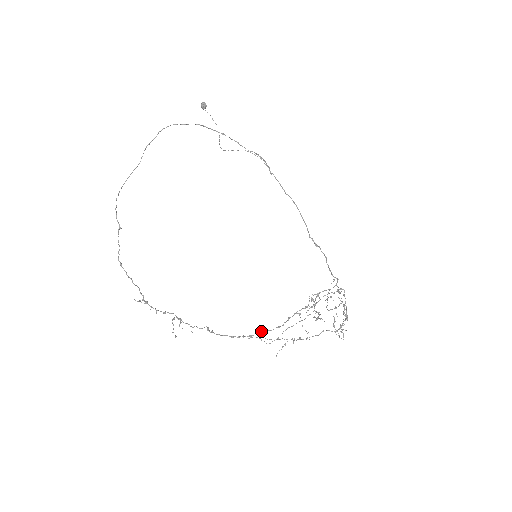
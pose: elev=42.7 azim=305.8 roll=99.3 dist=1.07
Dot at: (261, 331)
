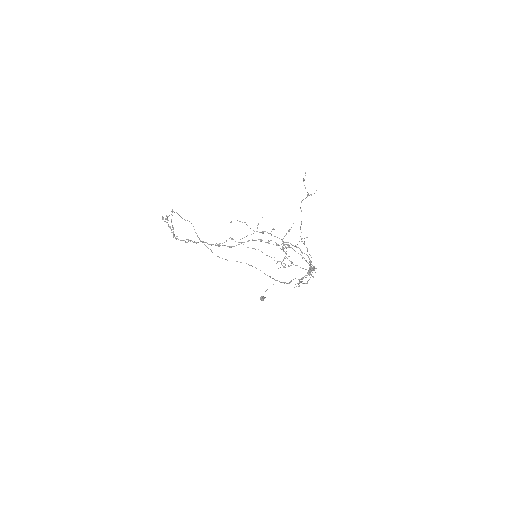
Dot at: (229, 247)
